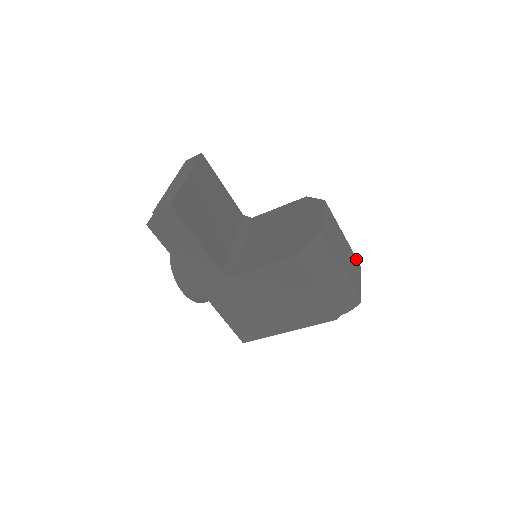
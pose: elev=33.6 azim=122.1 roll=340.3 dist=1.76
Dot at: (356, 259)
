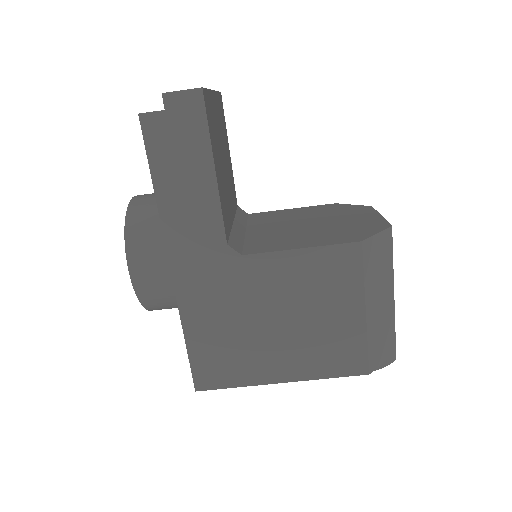
Dot at: occluded
